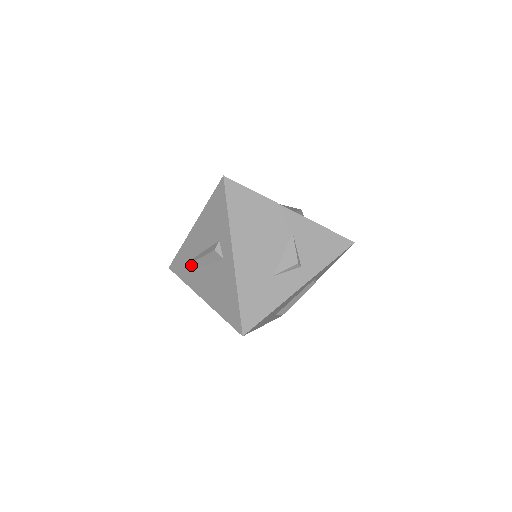
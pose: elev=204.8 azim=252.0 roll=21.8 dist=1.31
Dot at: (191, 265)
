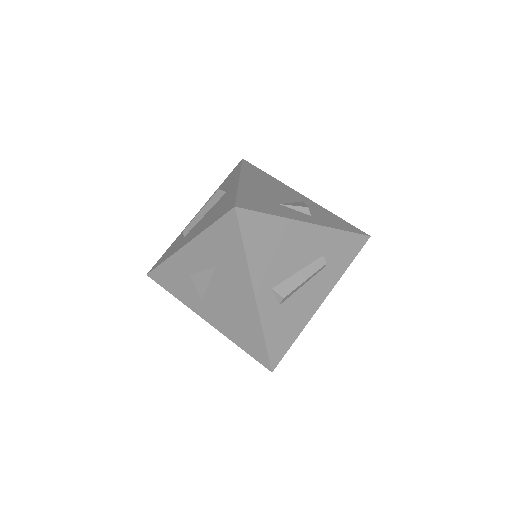
Dot at: (181, 239)
